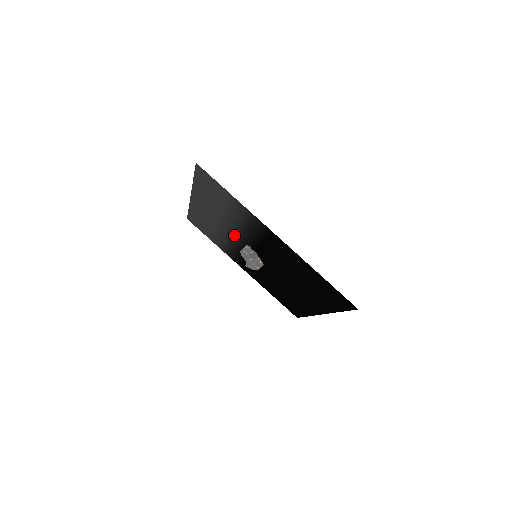
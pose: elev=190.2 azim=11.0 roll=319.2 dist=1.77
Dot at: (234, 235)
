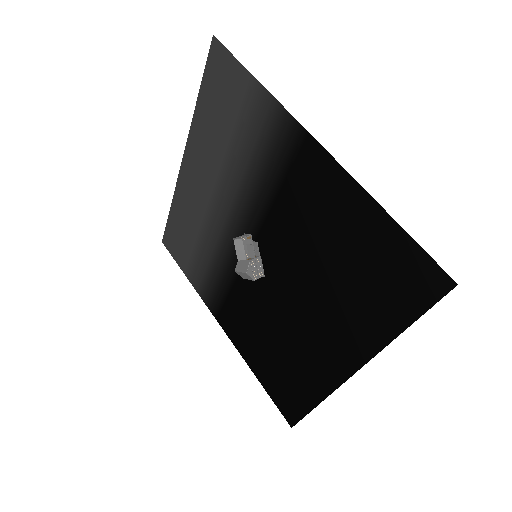
Dot at: (230, 220)
